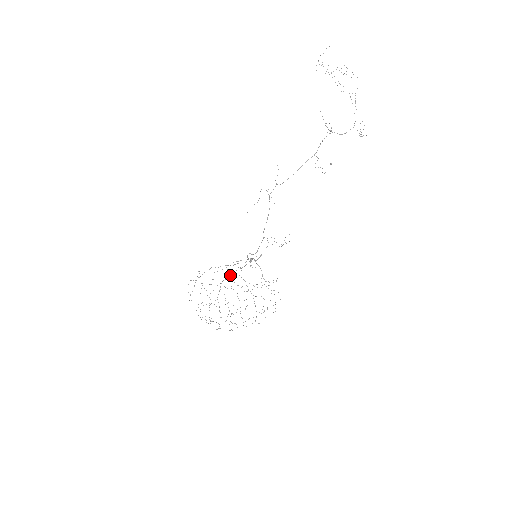
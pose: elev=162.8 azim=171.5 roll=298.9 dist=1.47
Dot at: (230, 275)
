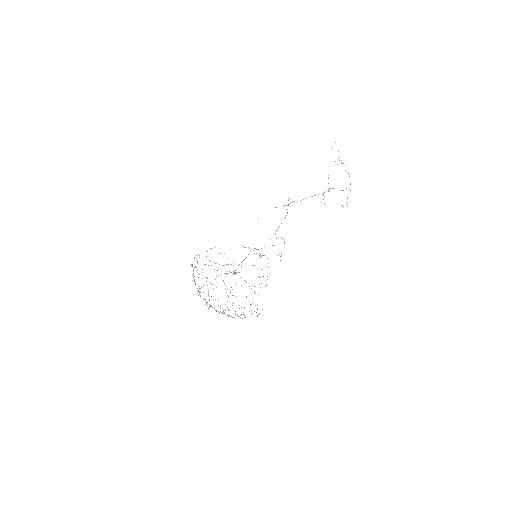
Dot at: occluded
